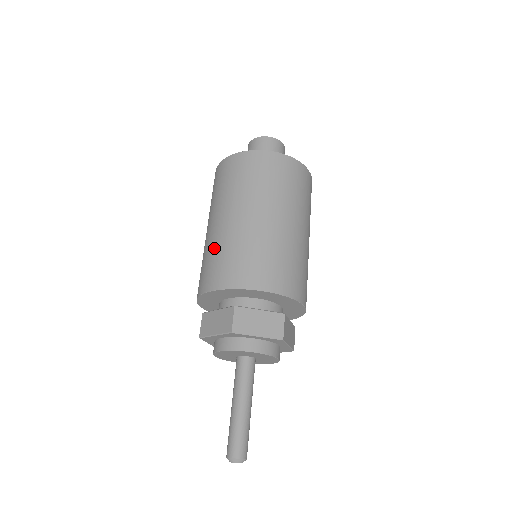
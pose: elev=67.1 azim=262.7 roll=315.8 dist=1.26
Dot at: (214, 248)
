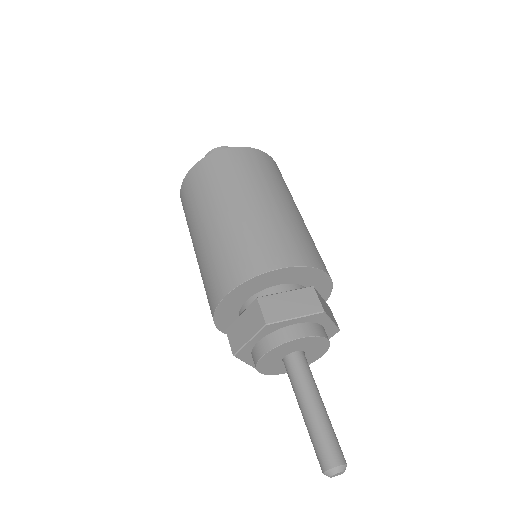
Dot at: (210, 256)
